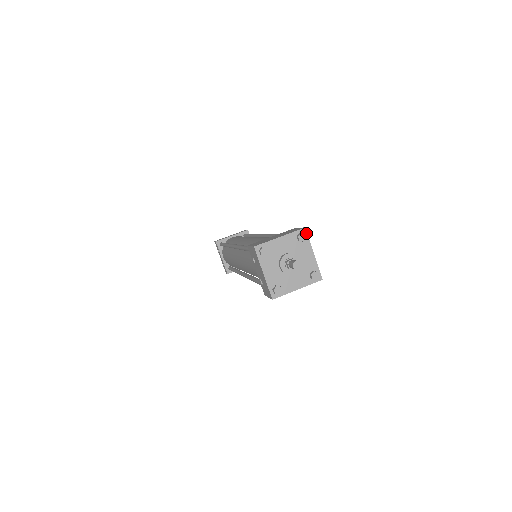
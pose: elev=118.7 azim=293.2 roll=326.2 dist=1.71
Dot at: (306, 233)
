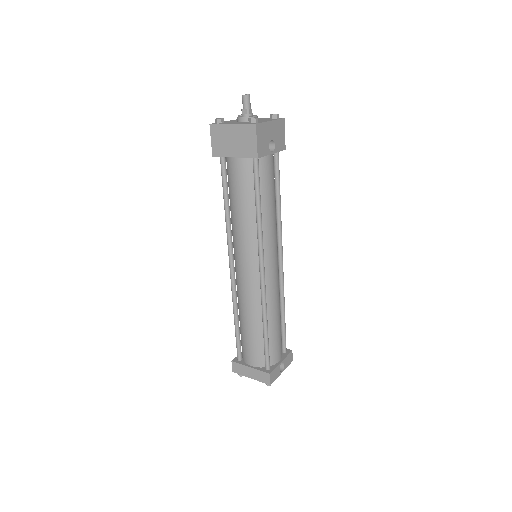
Dot at: (281, 119)
